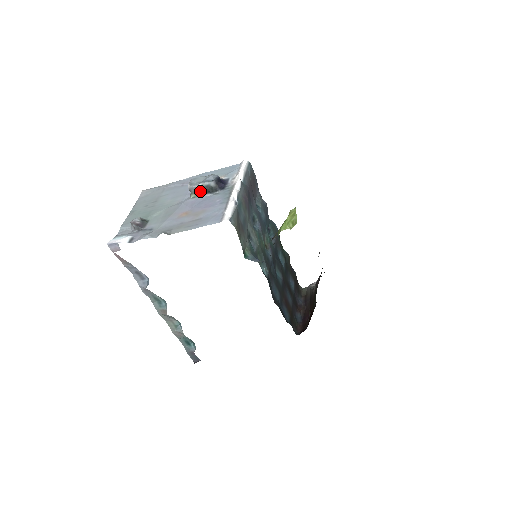
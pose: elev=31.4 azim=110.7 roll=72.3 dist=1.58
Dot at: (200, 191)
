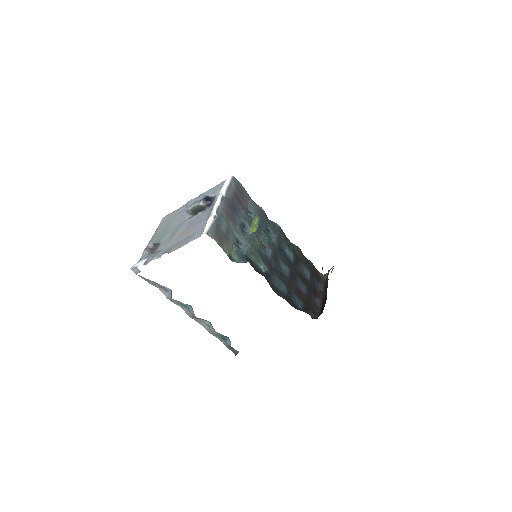
Dot at: (194, 211)
